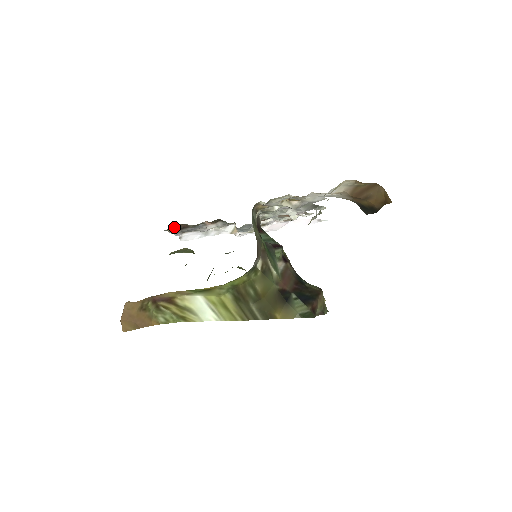
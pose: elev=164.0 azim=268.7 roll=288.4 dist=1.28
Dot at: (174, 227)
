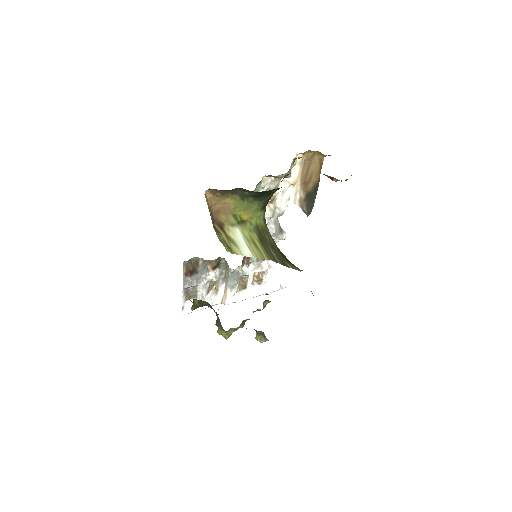
Dot at: (188, 267)
